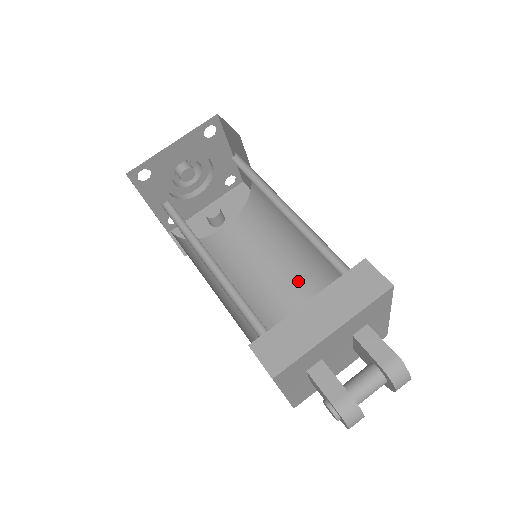
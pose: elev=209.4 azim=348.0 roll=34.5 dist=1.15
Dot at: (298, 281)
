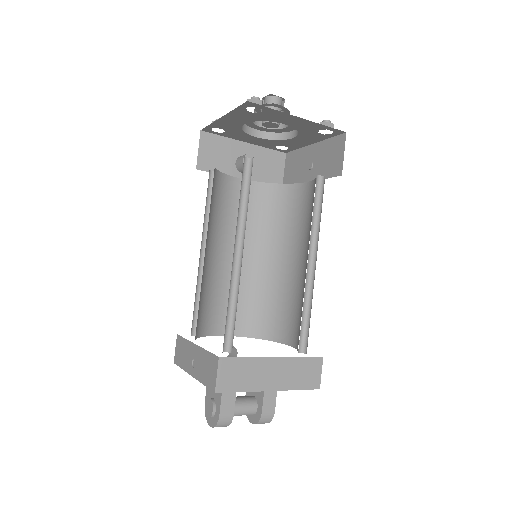
Dot at: (252, 280)
